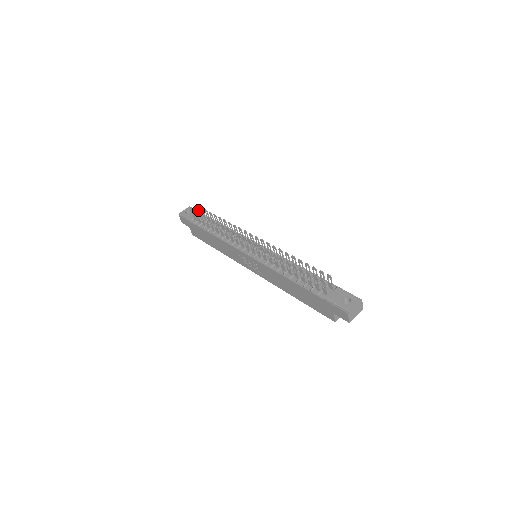
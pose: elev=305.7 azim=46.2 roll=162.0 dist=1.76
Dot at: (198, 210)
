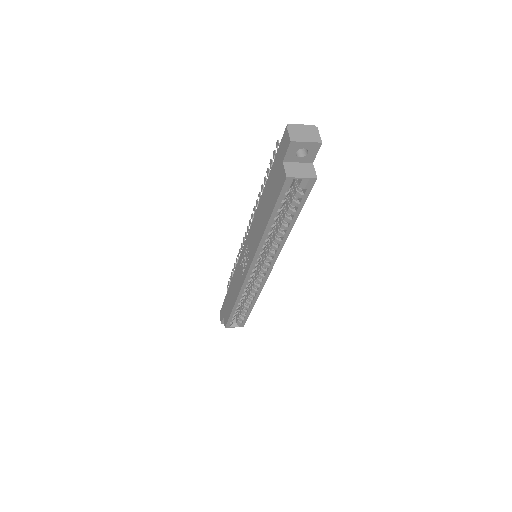
Dot at: occluded
